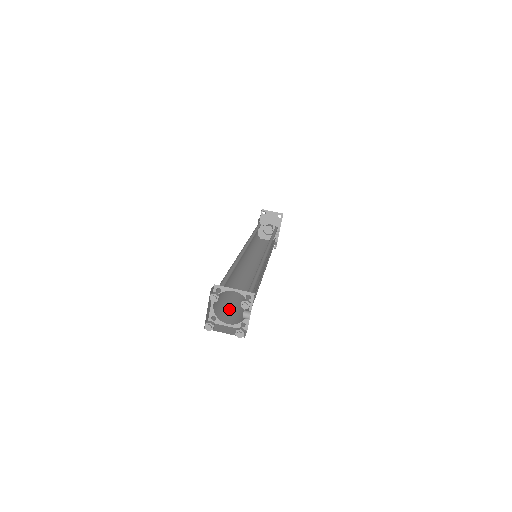
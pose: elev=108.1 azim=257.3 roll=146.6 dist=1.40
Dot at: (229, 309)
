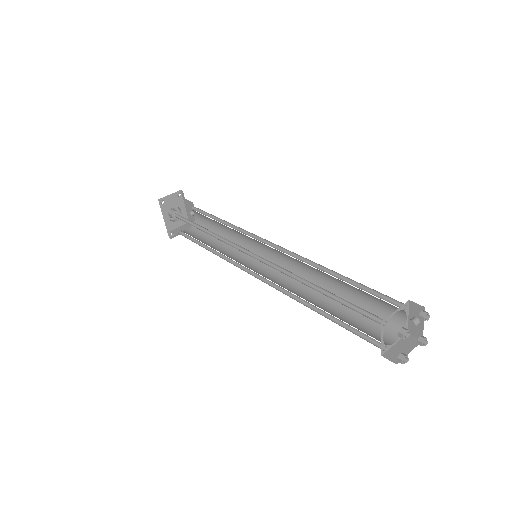
Dot at: (361, 328)
